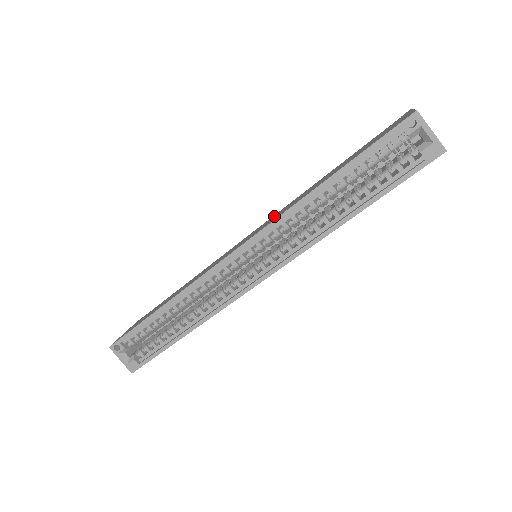
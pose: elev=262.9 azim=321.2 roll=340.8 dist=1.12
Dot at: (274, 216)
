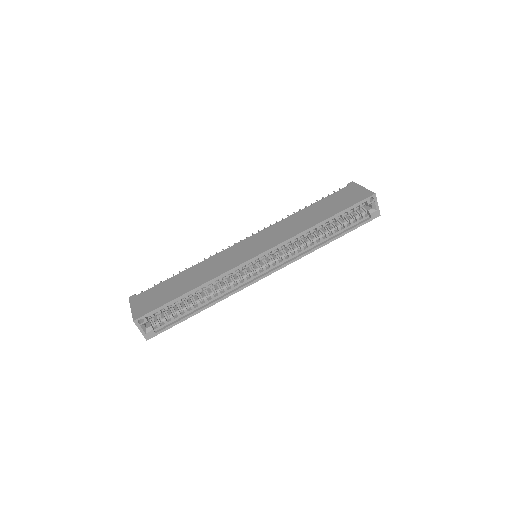
Dot at: (272, 231)
